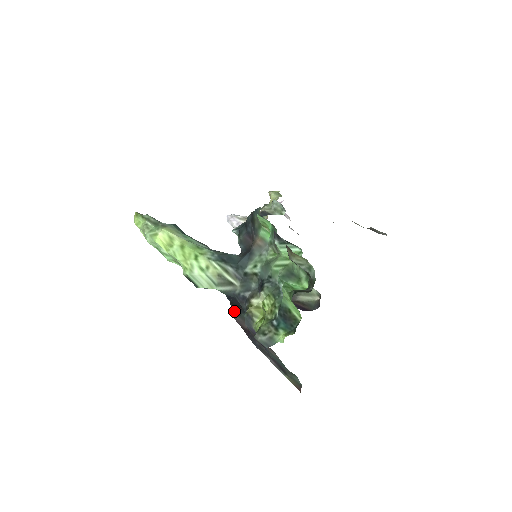
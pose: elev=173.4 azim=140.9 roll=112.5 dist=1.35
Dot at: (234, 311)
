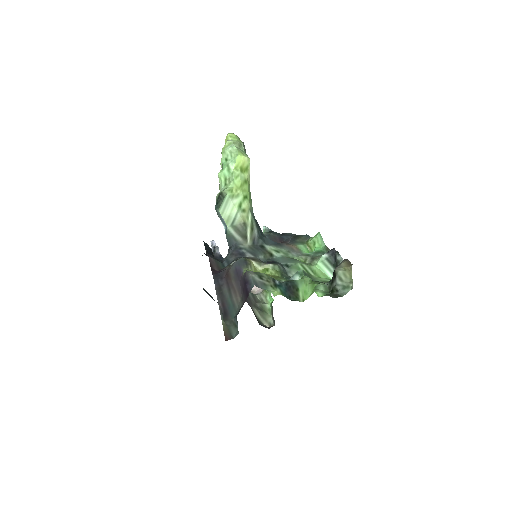
Dot at: (209, 254)
